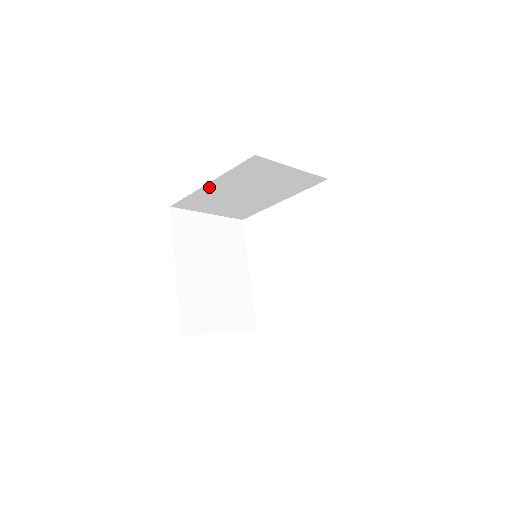
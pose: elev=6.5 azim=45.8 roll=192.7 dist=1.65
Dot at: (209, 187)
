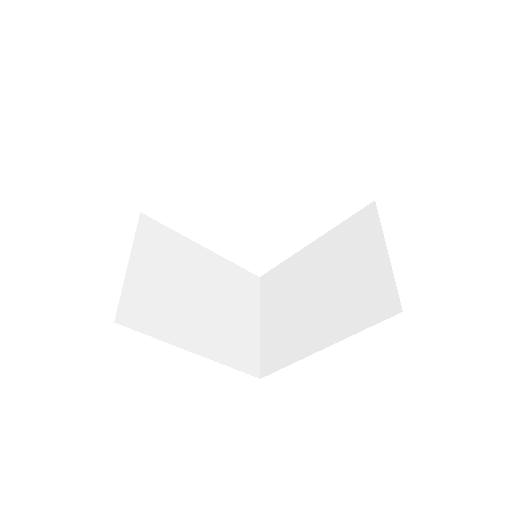
Dot at: occluded
